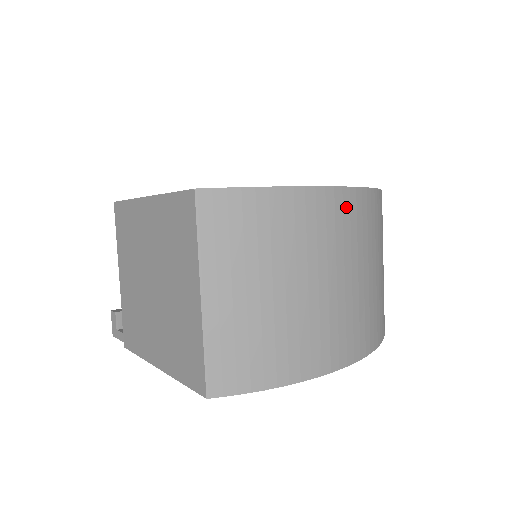
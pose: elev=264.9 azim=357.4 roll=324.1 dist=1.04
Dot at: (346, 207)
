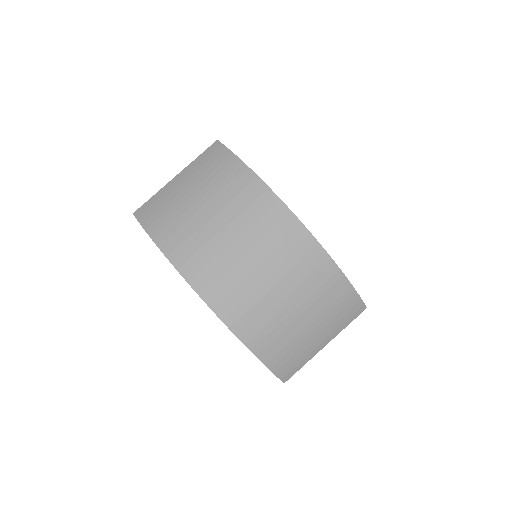
Dot at: (268, 206)
